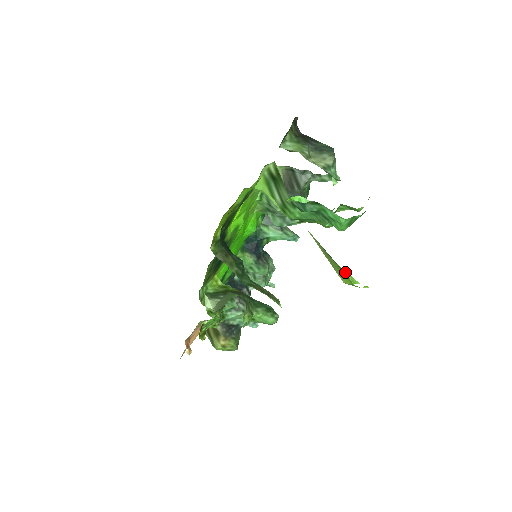
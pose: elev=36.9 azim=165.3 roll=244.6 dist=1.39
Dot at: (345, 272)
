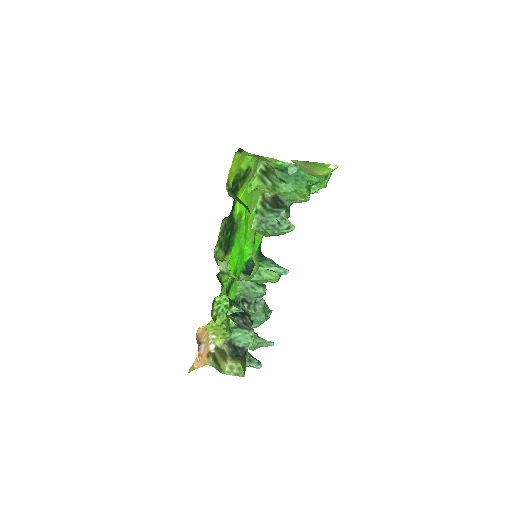
Dot at: (320, 163)
